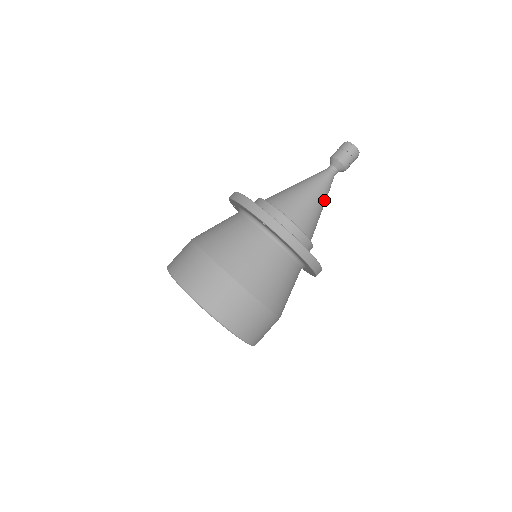
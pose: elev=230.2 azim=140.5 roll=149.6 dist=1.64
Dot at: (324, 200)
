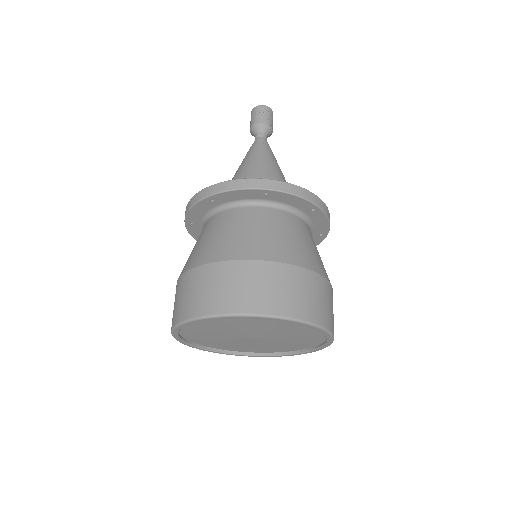
Dot at: (271, 157)
